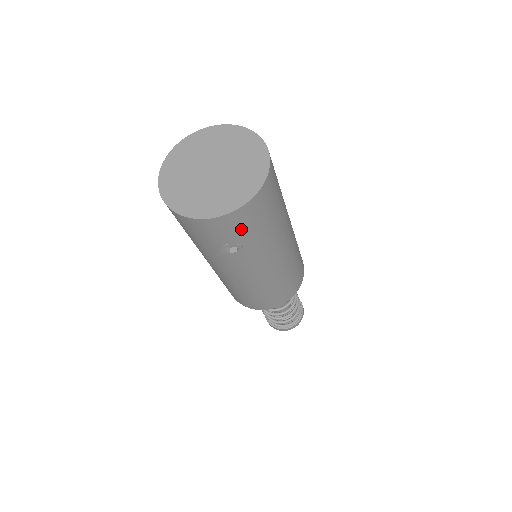
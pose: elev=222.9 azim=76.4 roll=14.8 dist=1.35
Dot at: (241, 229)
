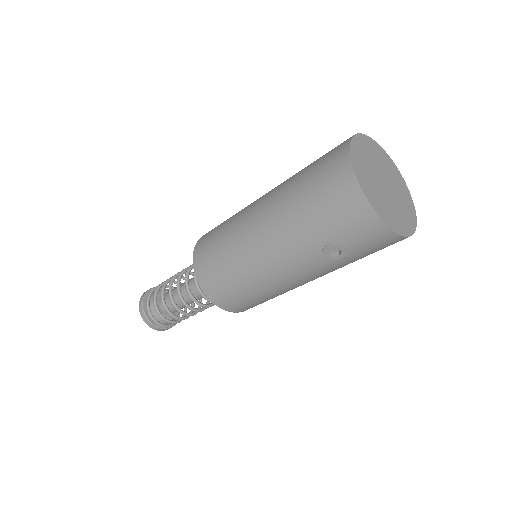
Dot at: (370, 247)
